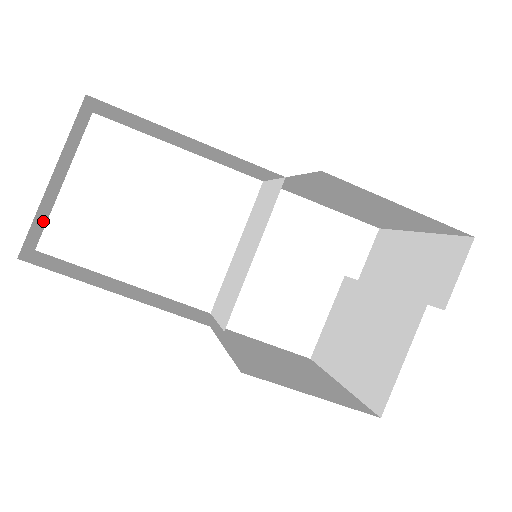
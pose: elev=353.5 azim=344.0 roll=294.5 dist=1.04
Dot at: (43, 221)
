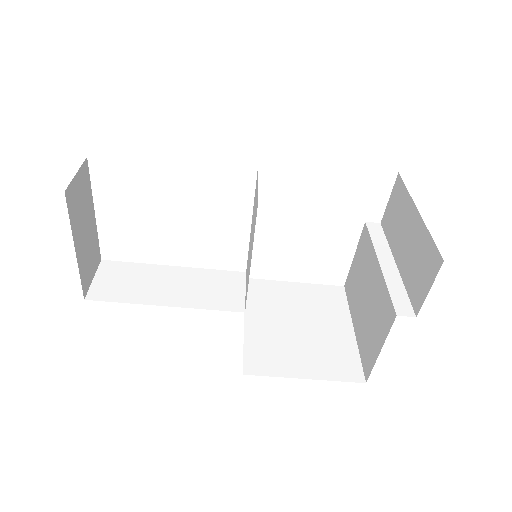
Dot at: (94, 250)
